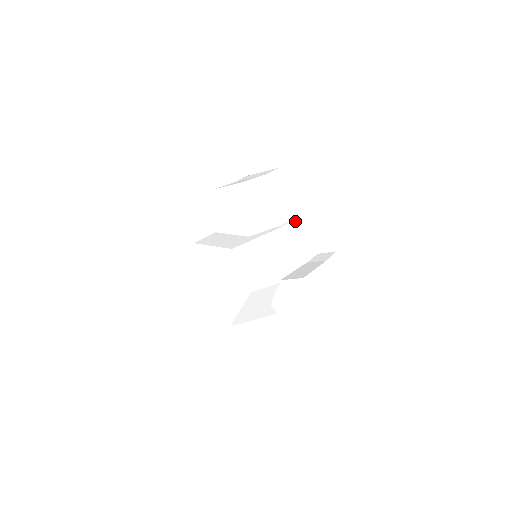
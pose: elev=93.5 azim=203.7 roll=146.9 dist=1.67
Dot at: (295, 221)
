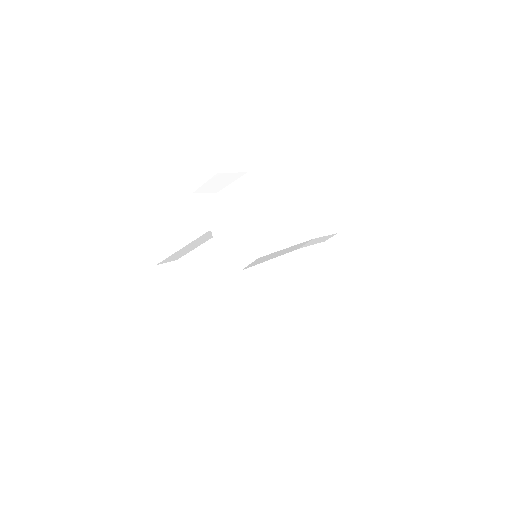
Dot at: (313, 247)
